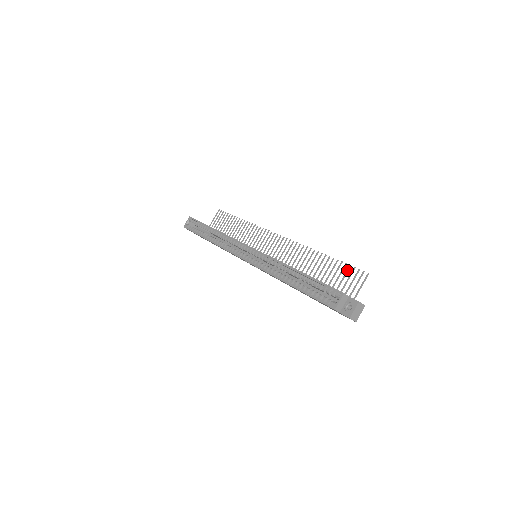
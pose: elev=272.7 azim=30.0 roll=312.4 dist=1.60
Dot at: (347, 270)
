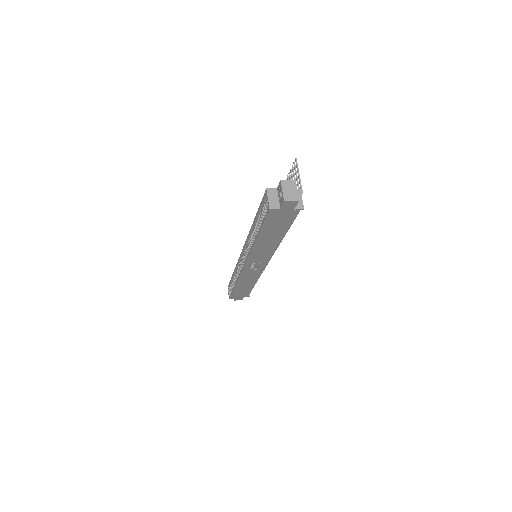
Dot at: (289, 179)
